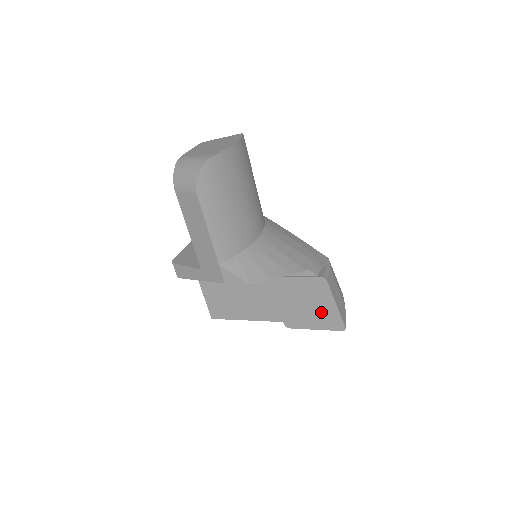
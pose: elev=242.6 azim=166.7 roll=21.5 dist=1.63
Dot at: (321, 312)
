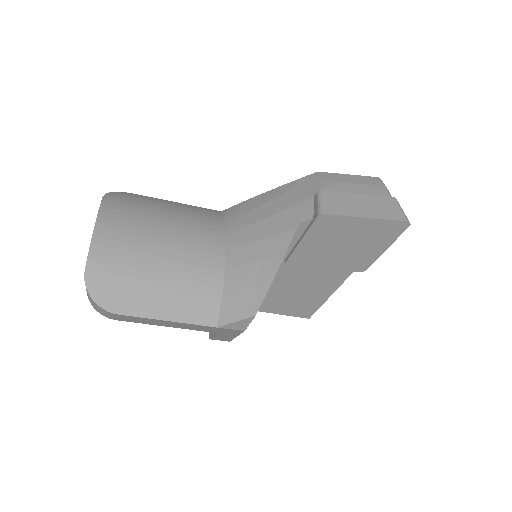
Dot at: (366, 236)
